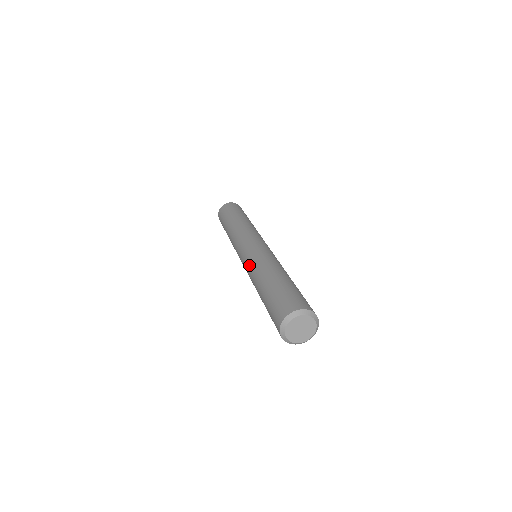
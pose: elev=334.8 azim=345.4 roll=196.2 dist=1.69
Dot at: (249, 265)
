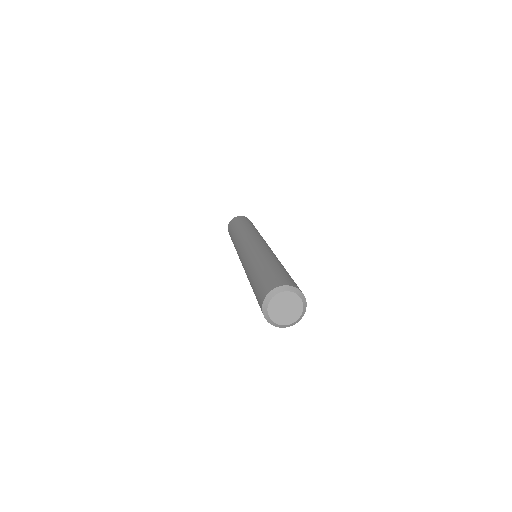
Dot at: (257, 248)
